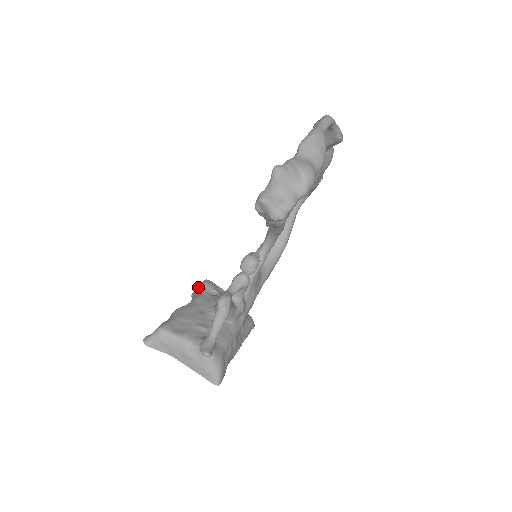
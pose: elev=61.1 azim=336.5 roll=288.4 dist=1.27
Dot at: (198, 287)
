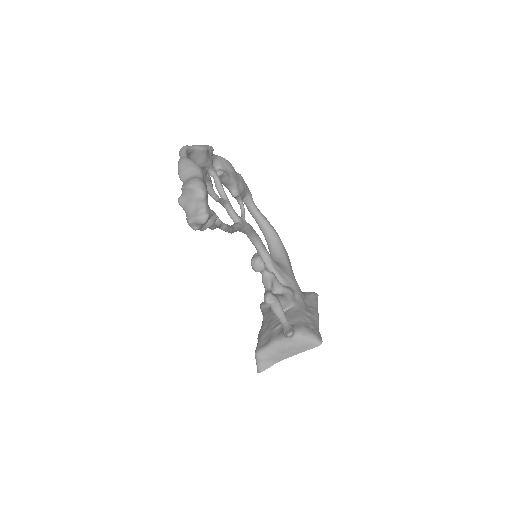
Dot at: occluded
